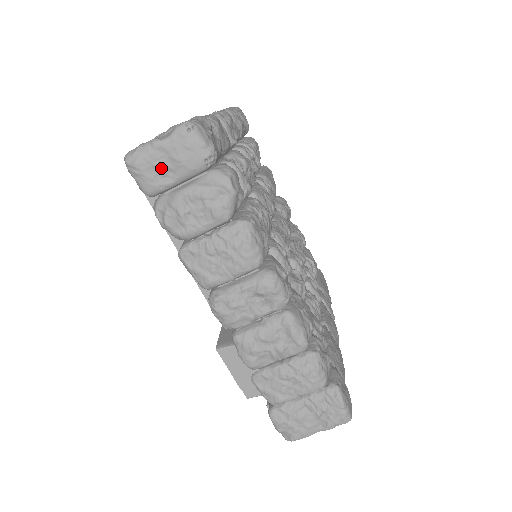
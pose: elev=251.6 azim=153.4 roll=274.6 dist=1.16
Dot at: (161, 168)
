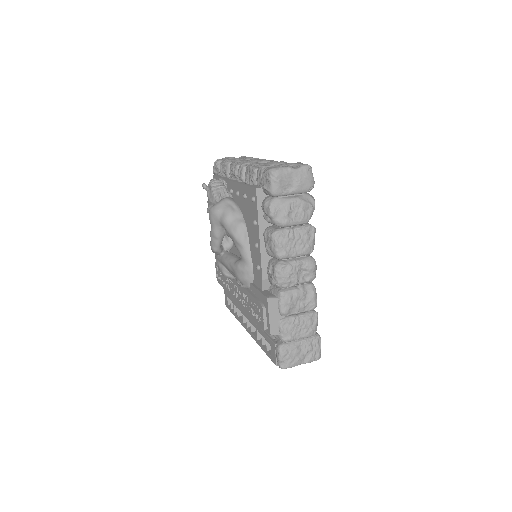
Dot at: (288, 183)
